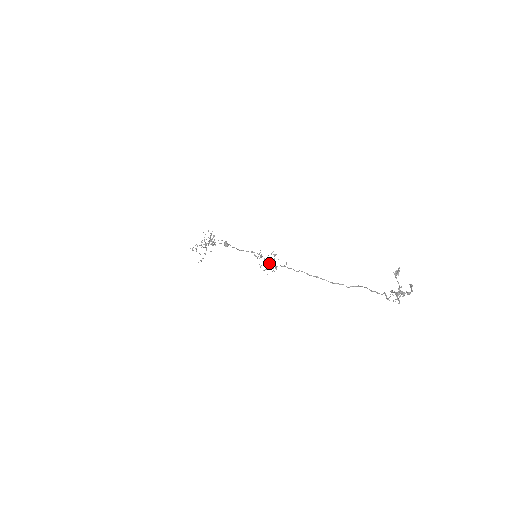
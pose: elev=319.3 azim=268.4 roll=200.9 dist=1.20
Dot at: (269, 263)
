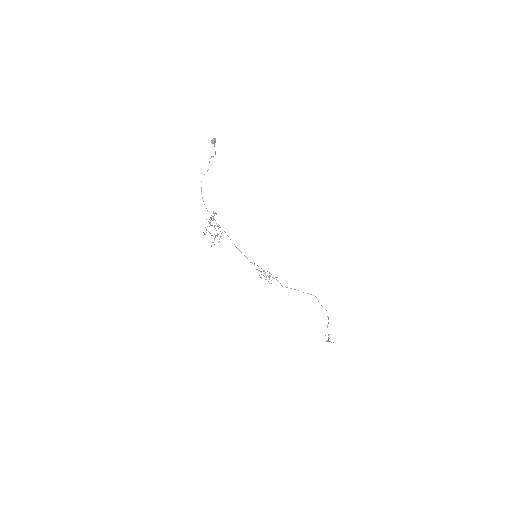
Dot at: occluded
